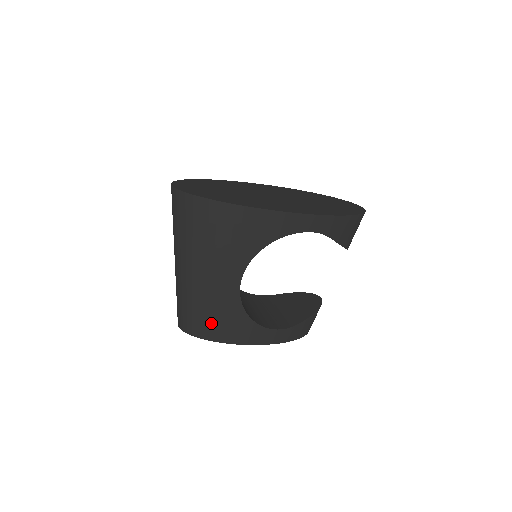
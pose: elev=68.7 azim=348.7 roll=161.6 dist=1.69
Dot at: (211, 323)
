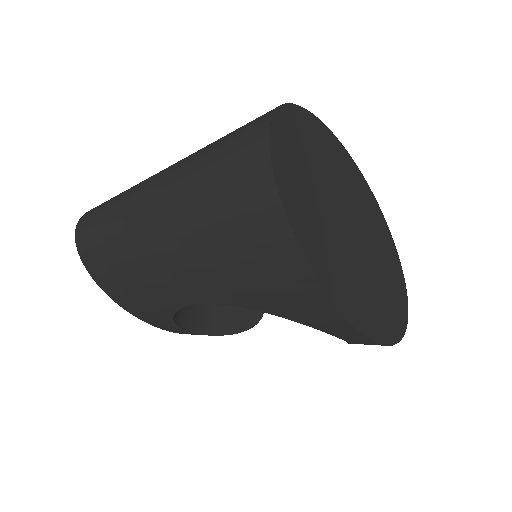
Dot at: (120, 284)
